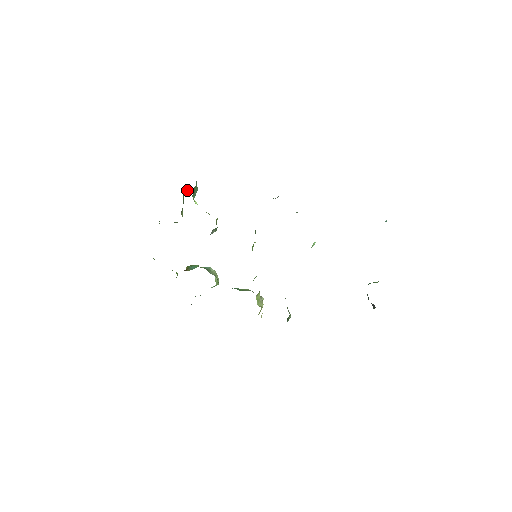
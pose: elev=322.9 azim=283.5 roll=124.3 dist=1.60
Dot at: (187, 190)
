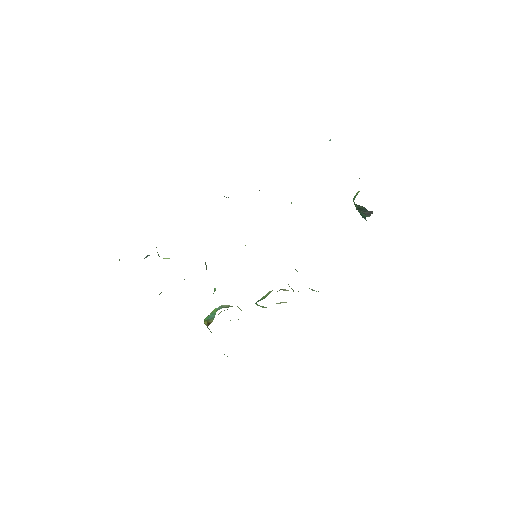
Dot at: occluded
